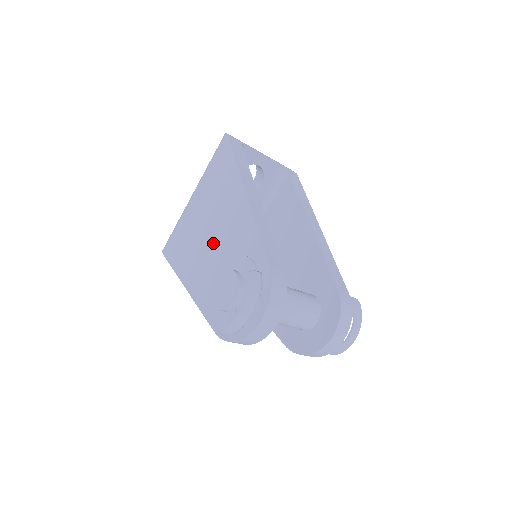
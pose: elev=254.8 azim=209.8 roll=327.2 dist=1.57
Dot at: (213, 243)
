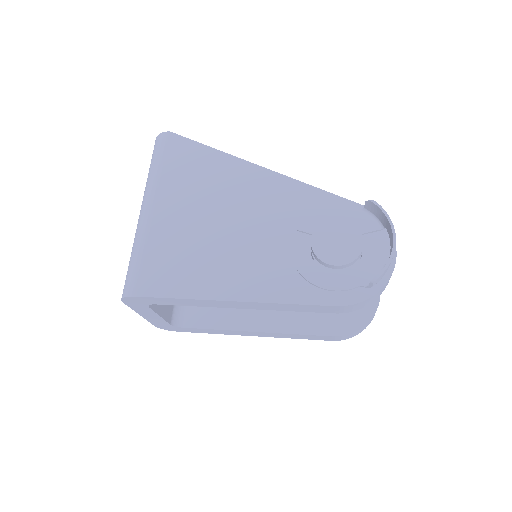
Dot at: (245, 231)
